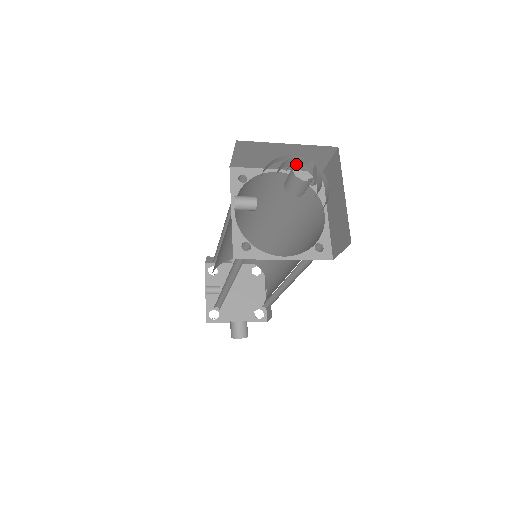
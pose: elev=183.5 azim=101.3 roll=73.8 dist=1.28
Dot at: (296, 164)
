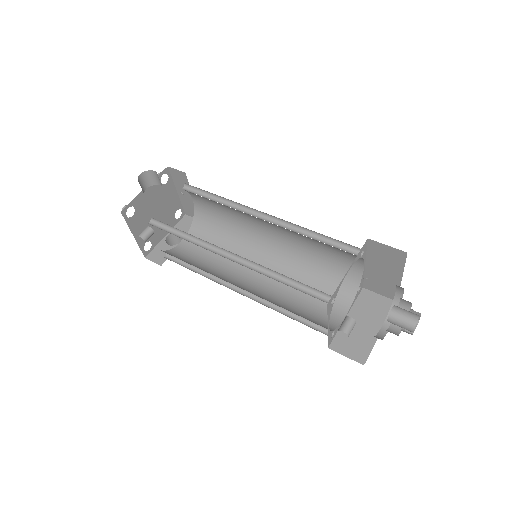
Dot at: (409, 318)
